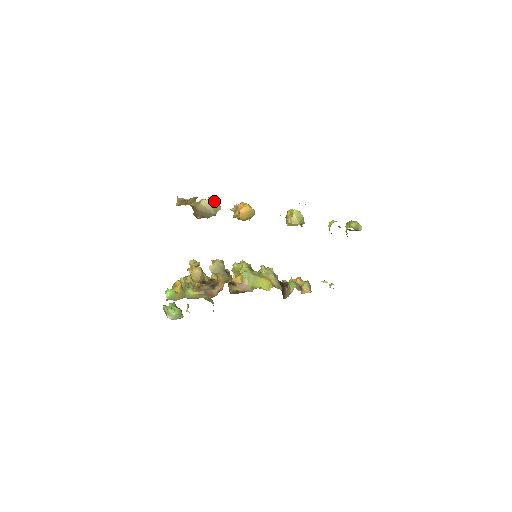
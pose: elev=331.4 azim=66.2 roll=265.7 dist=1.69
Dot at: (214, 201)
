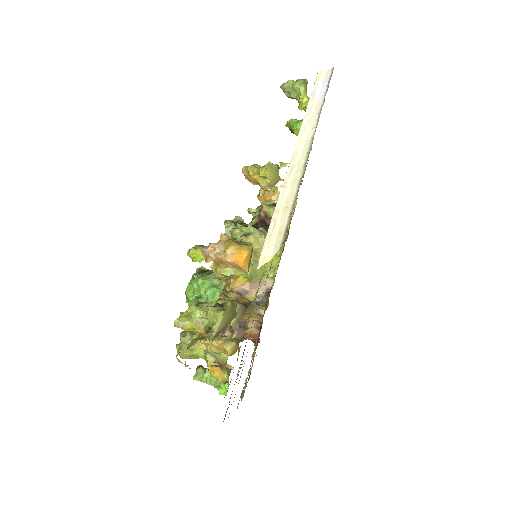
Dot at: (226, 311)
